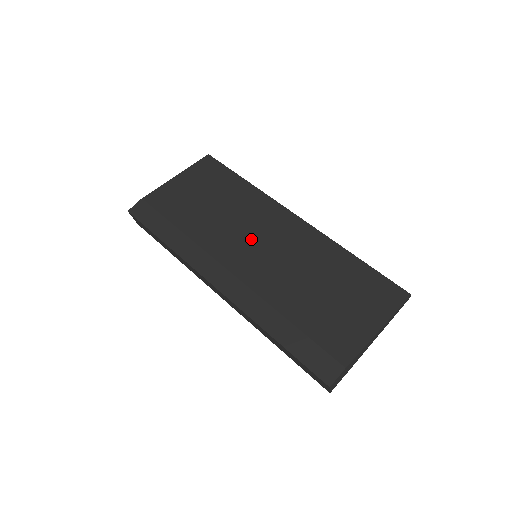
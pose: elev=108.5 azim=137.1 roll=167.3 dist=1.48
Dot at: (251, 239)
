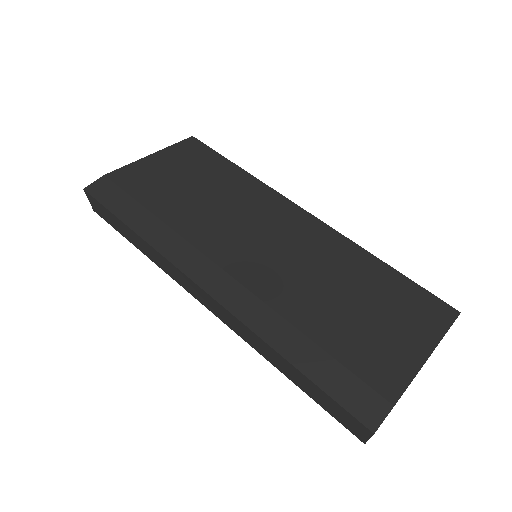
Dot at: (251, 233)
